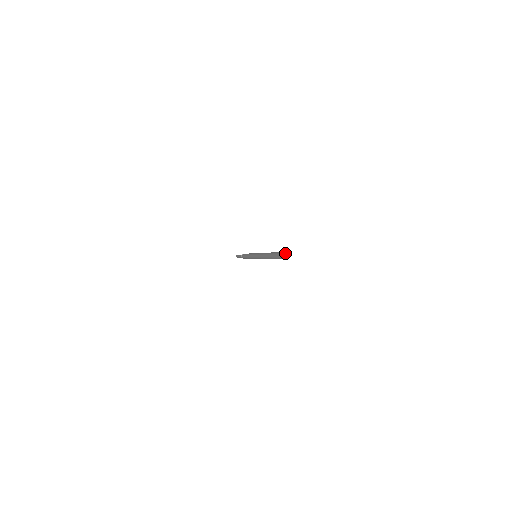
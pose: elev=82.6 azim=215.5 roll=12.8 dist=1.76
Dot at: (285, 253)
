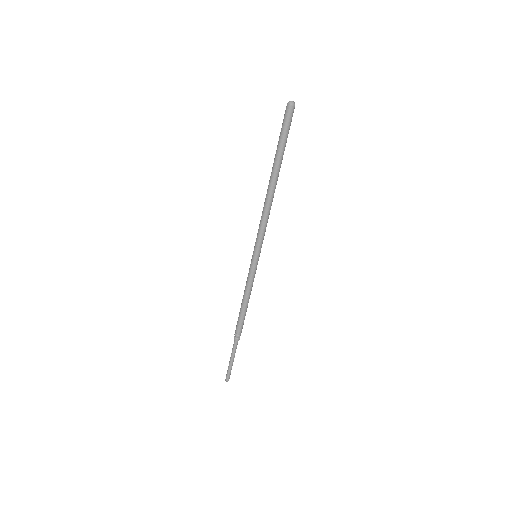
Dot at: (291, 101)
